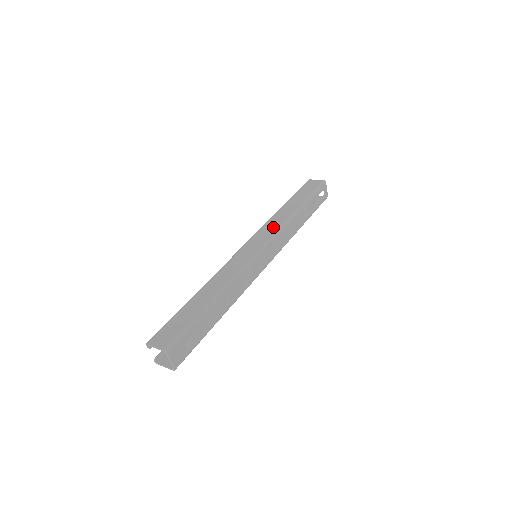
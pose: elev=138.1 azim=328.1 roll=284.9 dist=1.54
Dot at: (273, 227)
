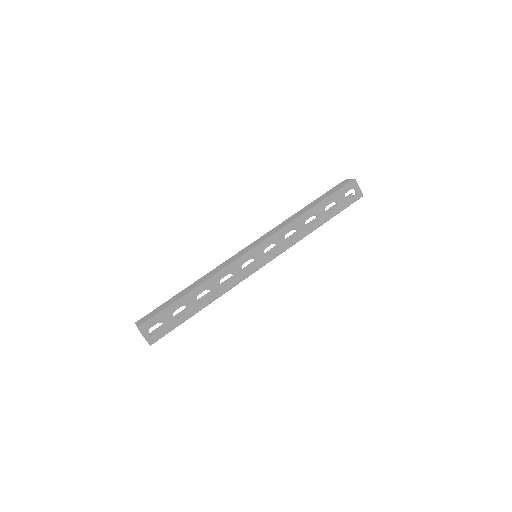
Dot at: (277, 229)
